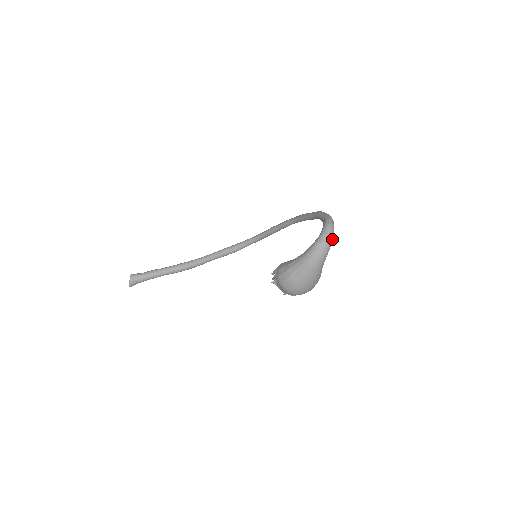
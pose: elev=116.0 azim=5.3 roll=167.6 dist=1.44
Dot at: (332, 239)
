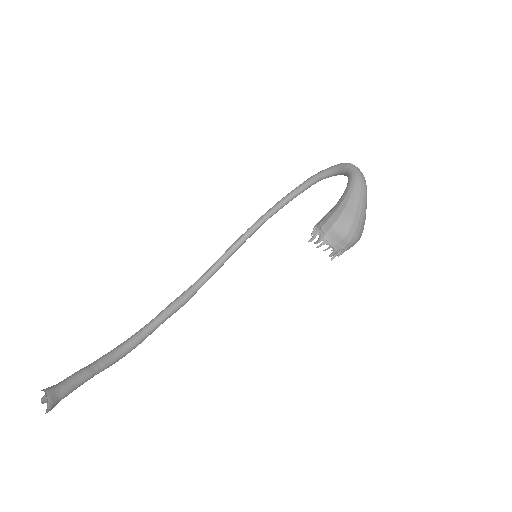
Dot at: occluded
